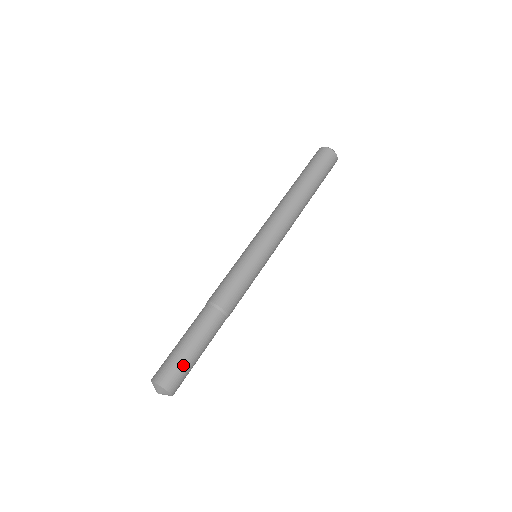
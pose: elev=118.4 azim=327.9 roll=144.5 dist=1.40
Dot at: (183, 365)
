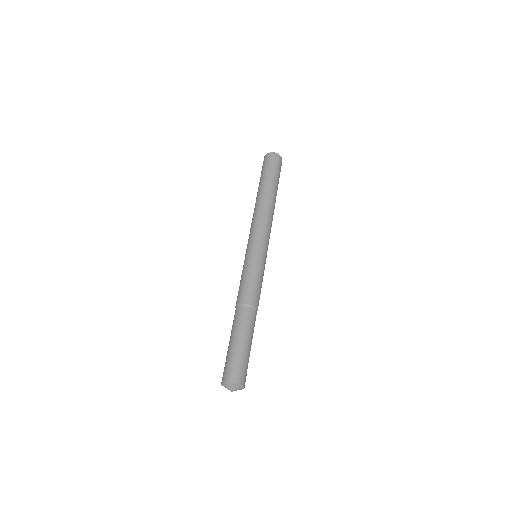
Dot at: (247, 362)
